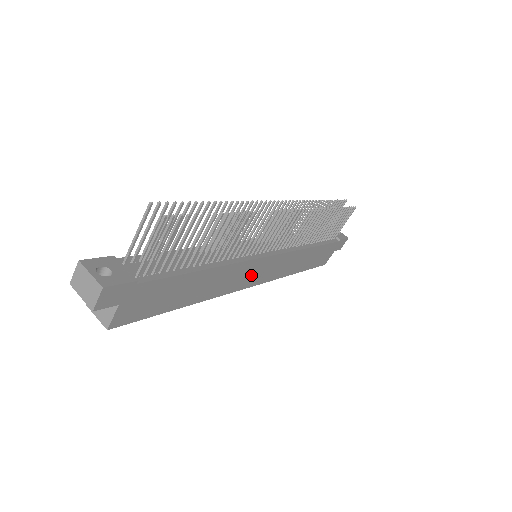
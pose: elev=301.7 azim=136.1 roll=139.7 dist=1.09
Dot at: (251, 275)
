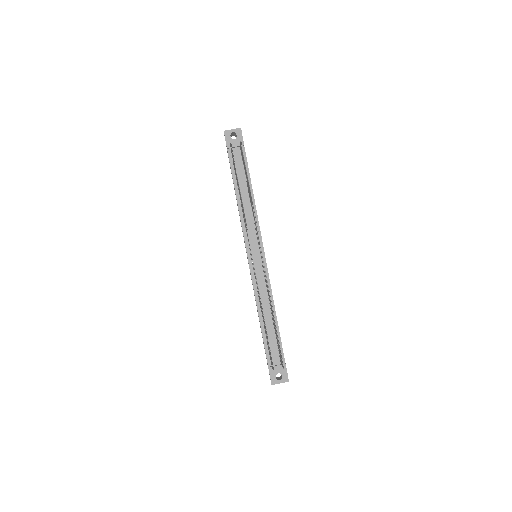
Dot at: occluded
